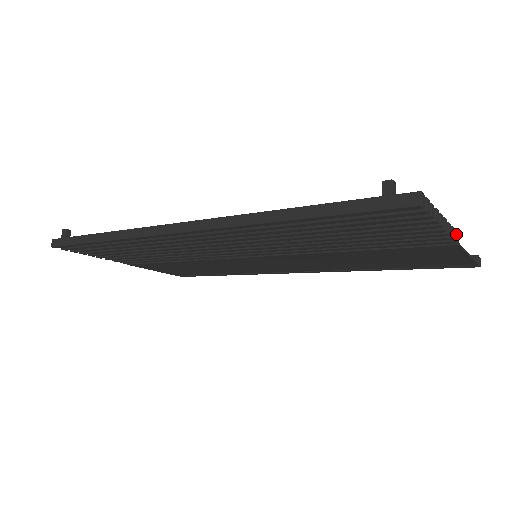
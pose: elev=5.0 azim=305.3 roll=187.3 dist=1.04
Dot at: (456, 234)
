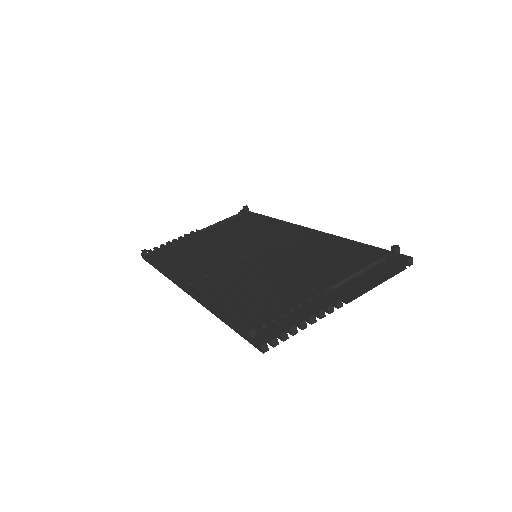
Dot at: (339, 303)
